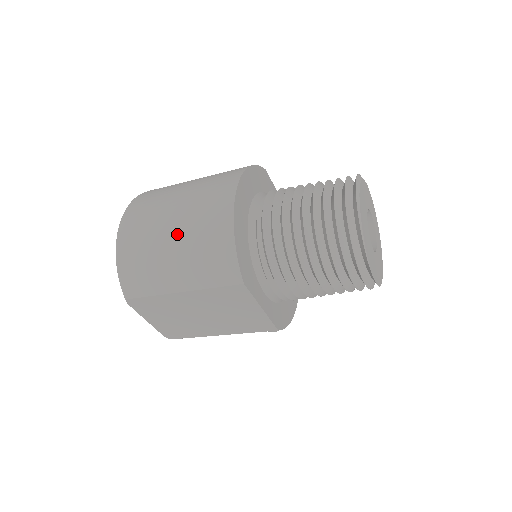
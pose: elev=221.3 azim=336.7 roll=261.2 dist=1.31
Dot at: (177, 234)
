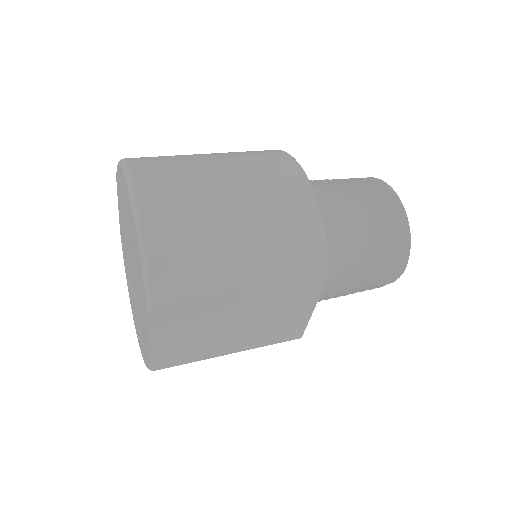
Dot at: (246, 215)
